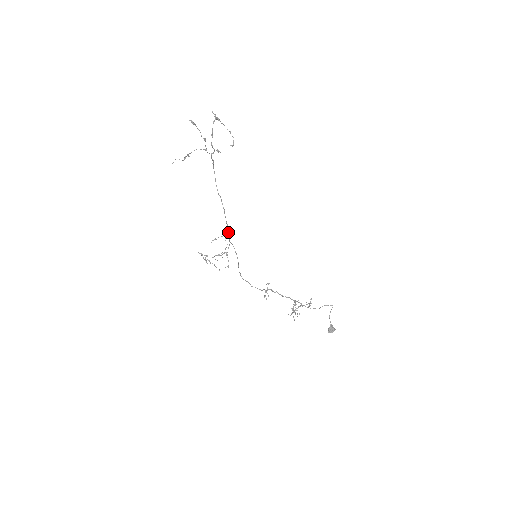
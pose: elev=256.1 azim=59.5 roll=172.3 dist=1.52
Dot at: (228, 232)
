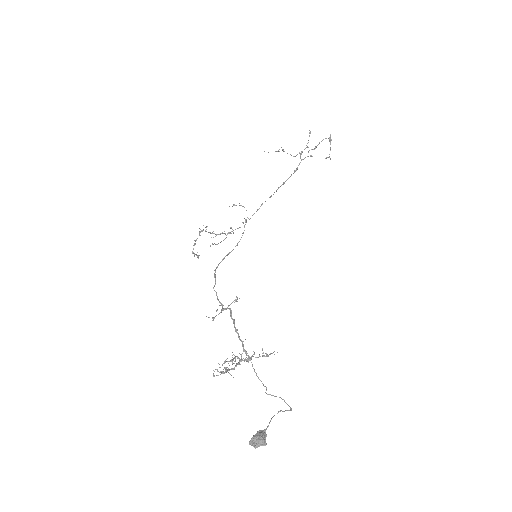
Dot at: (254, 213)
